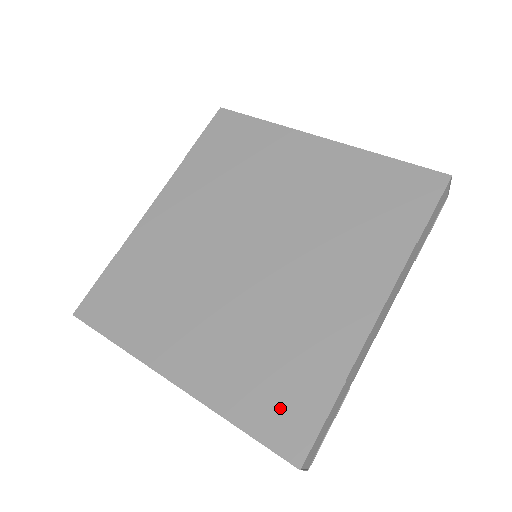
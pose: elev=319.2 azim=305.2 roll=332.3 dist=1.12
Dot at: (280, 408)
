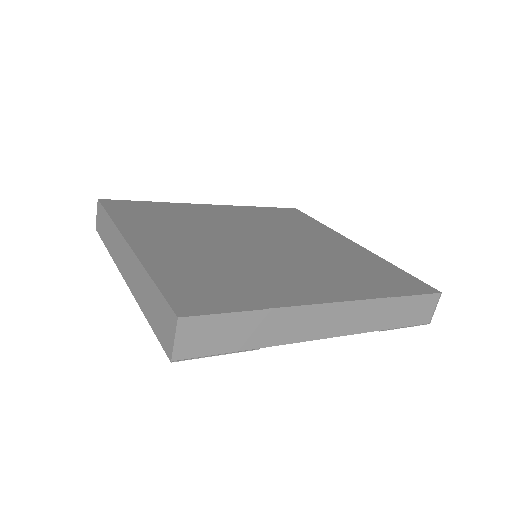
Dot at: (199, 290)
